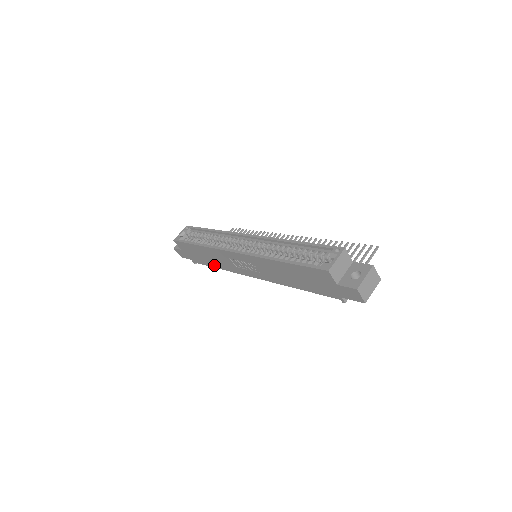
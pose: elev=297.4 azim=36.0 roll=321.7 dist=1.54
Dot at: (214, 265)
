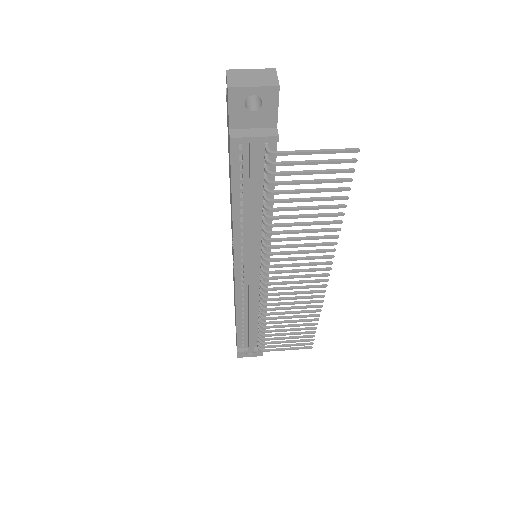
Dot at: occluded
